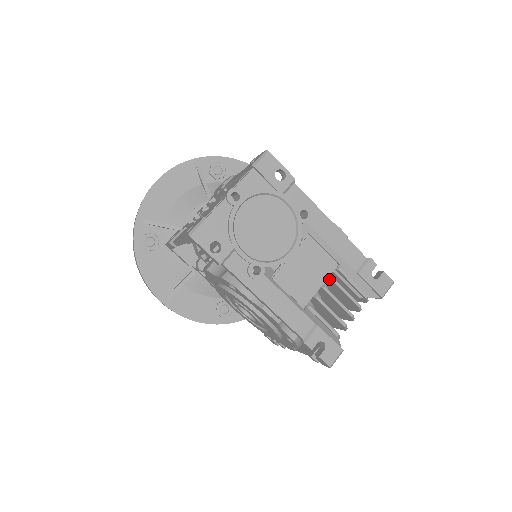
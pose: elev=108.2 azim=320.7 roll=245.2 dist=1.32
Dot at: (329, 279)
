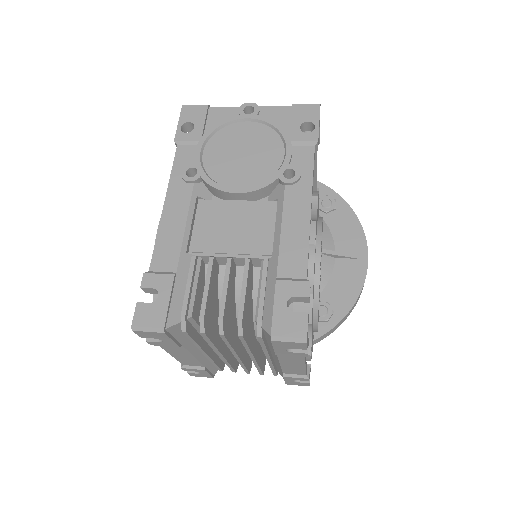
Dot at: (246, 260)
